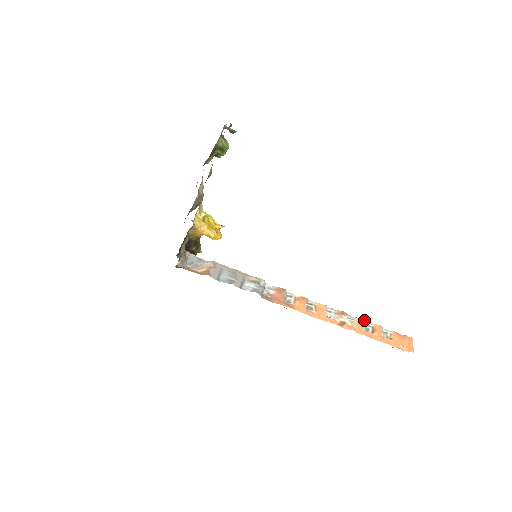
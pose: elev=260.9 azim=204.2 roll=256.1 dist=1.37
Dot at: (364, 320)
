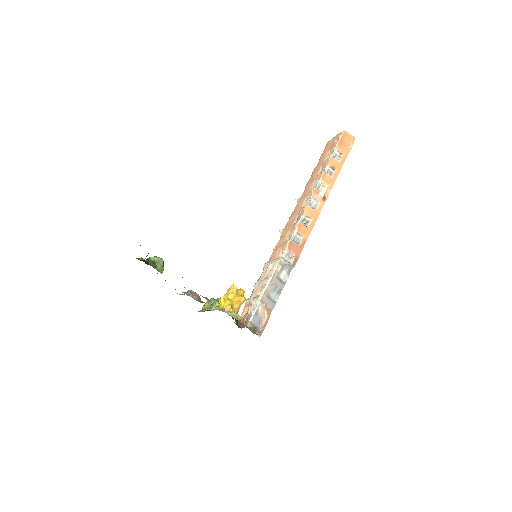
Dot at: (324, 173)
